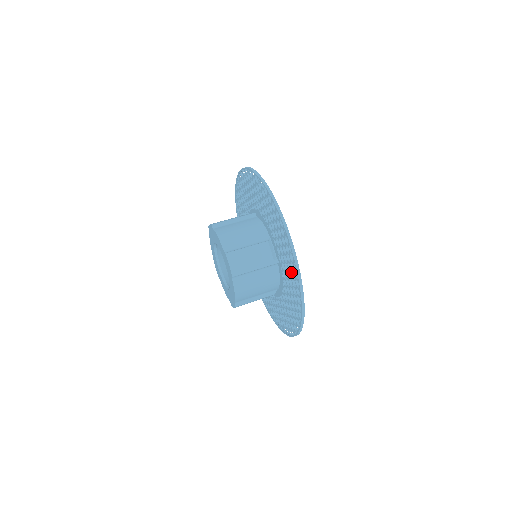
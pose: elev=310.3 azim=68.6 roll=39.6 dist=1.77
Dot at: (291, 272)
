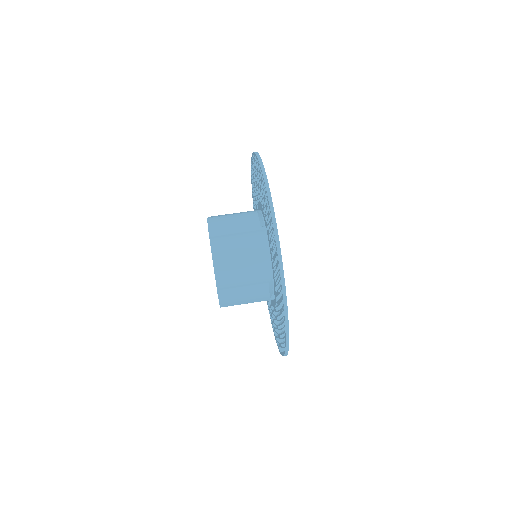
Dot at: (281, 334)
